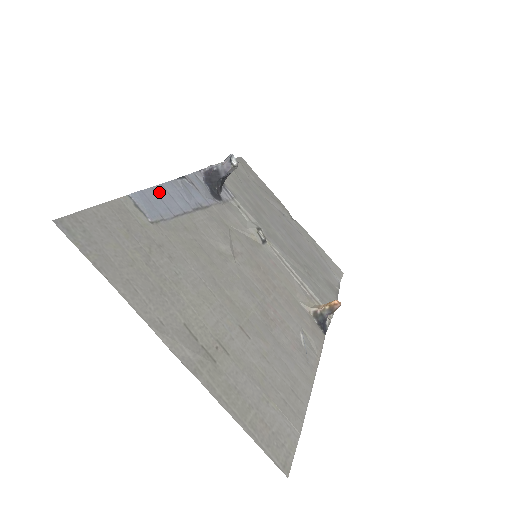
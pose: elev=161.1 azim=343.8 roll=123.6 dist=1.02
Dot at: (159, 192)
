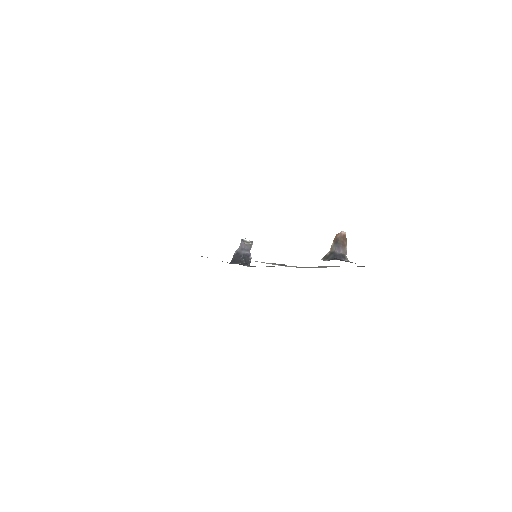
Dot at: occluded
